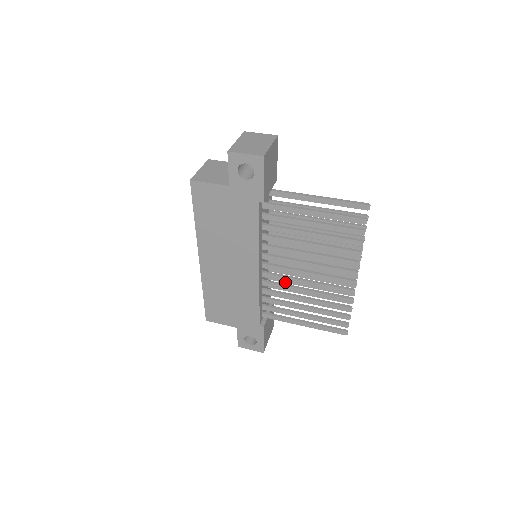
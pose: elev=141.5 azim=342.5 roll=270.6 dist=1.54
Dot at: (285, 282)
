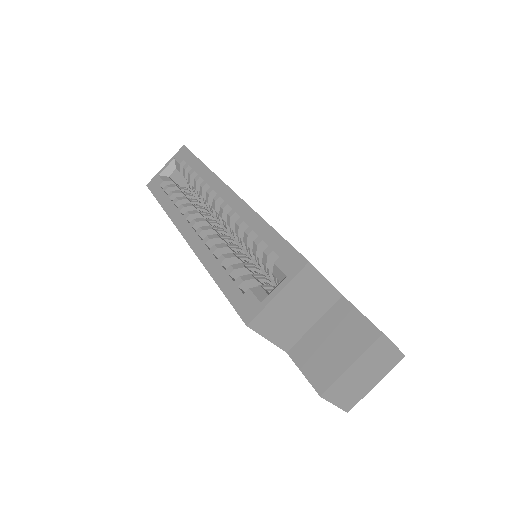
Dot at: occluded
